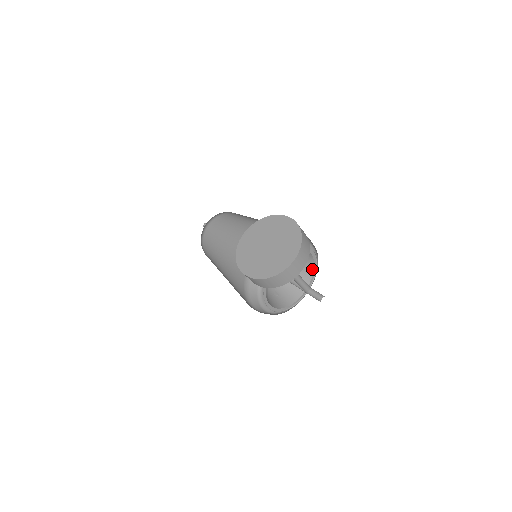
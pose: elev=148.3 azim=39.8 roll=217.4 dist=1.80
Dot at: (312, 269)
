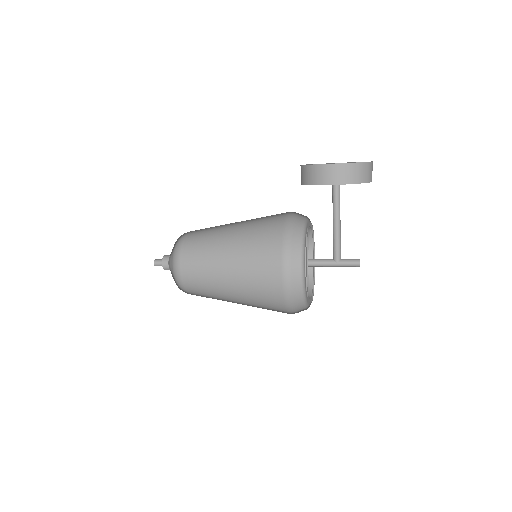
Dot at: (311, 279)
